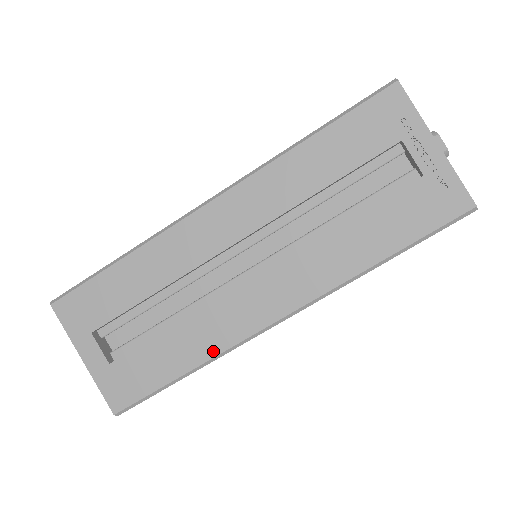
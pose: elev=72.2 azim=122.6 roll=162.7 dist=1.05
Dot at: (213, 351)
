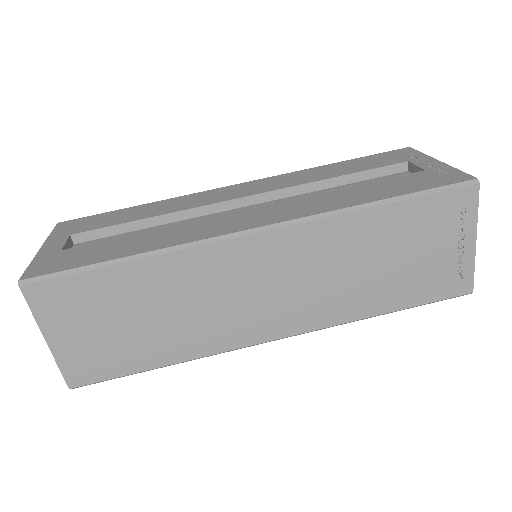
Dot at: (169, 244)
